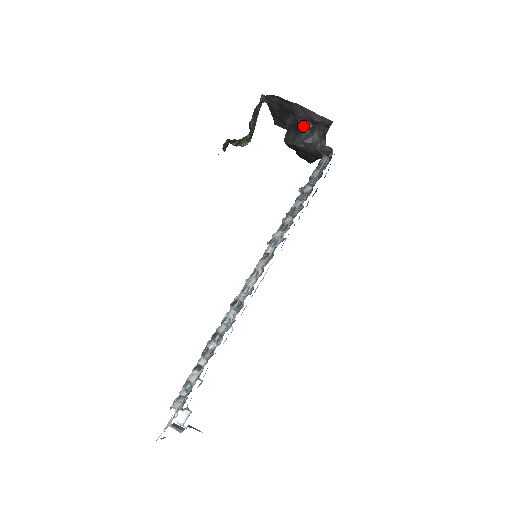
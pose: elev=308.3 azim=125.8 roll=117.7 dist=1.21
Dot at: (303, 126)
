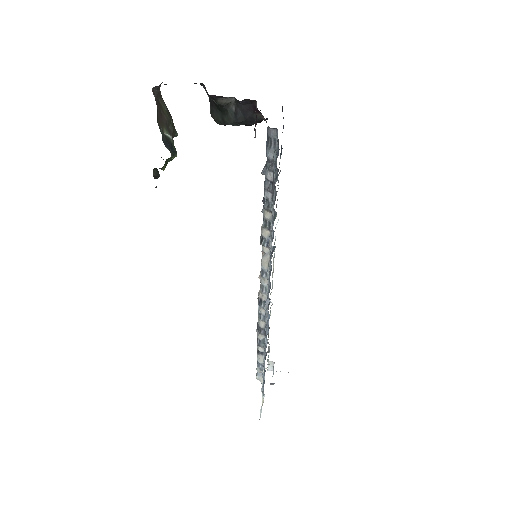
Dot at: (224, 104)
